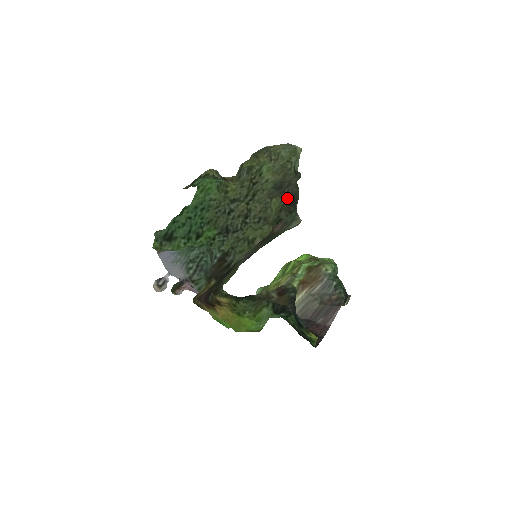
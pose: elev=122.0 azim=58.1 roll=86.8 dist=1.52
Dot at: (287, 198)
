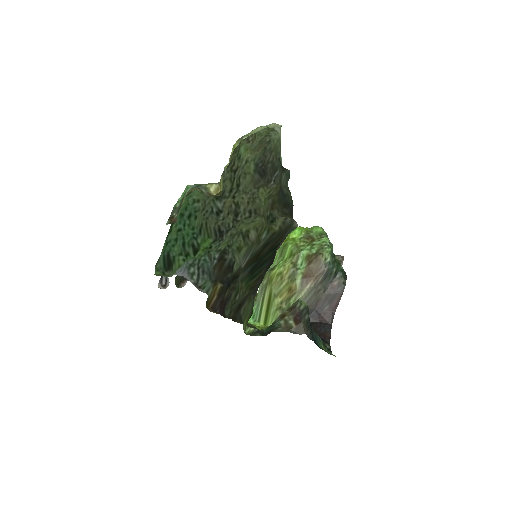
Dot at: (274, 186)
